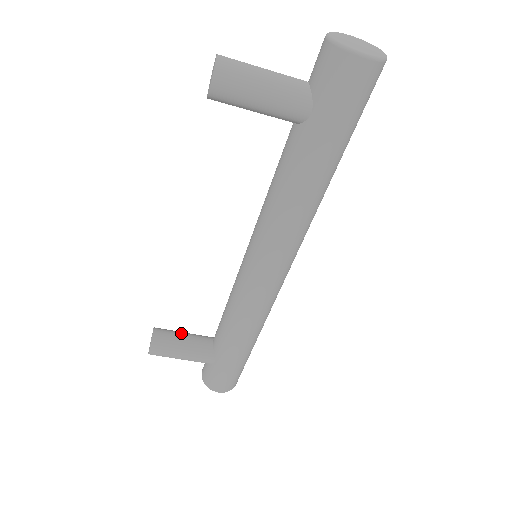
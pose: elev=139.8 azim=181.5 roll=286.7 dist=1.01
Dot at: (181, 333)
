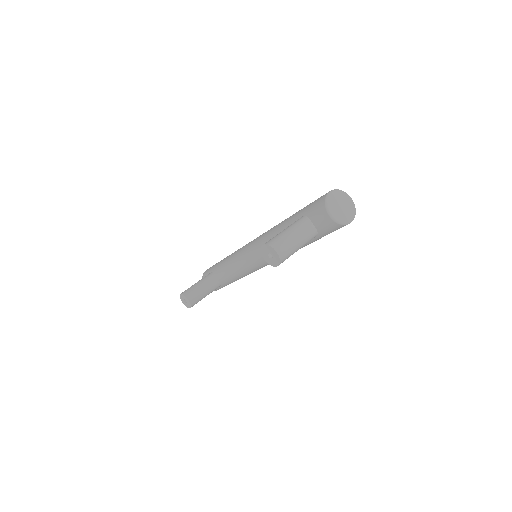
Dot at: (199, 287)
